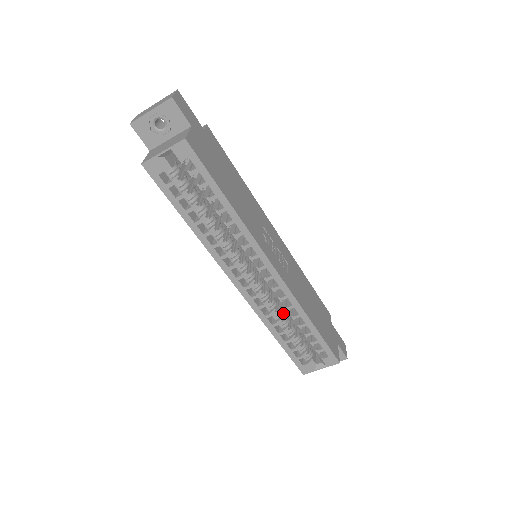
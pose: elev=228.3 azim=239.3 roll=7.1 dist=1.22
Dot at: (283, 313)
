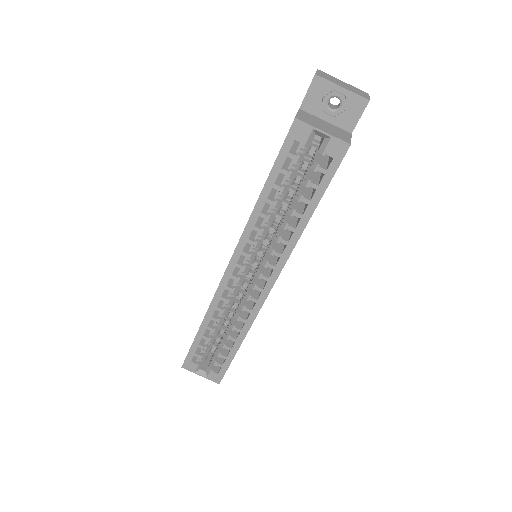
Dot at: occluded
